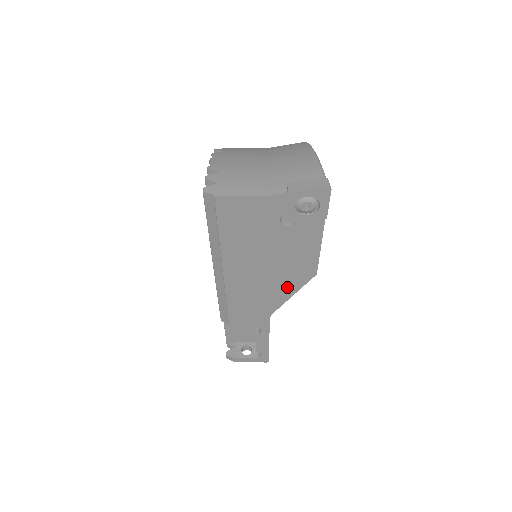
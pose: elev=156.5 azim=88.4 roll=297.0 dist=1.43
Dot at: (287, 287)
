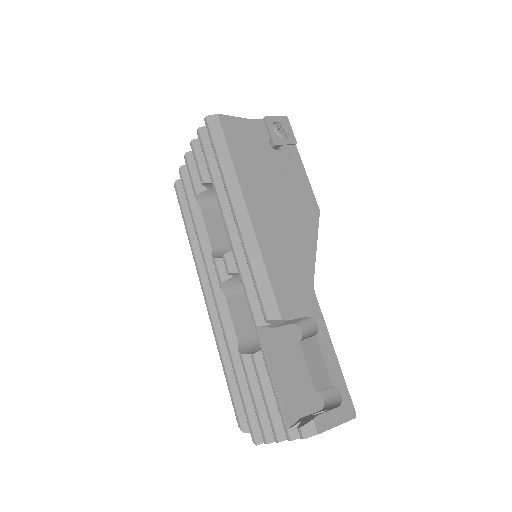
Dot at: (307, 231)
